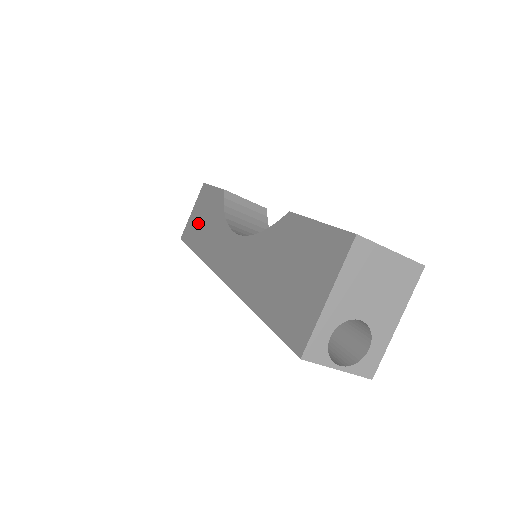
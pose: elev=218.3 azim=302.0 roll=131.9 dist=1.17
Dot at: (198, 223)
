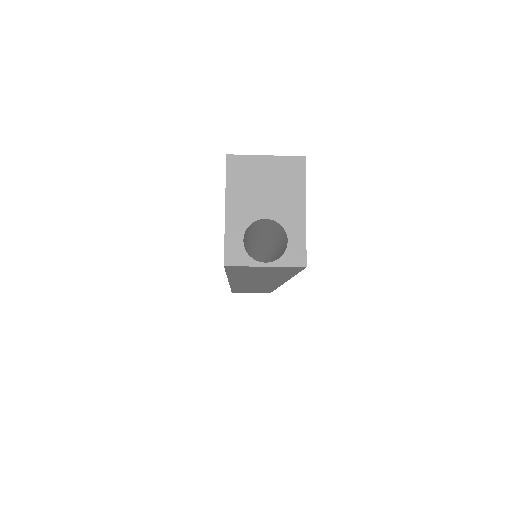
Dot at: occluded
